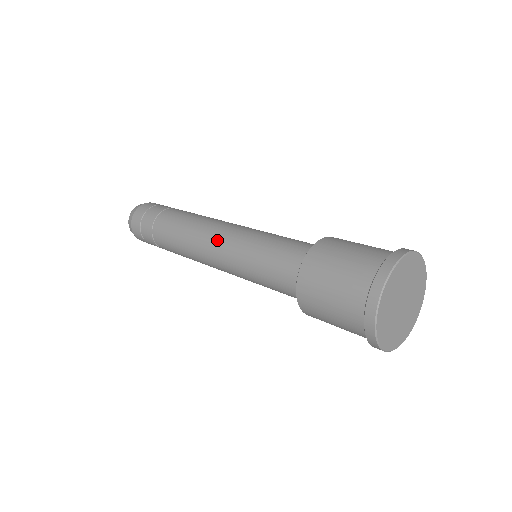
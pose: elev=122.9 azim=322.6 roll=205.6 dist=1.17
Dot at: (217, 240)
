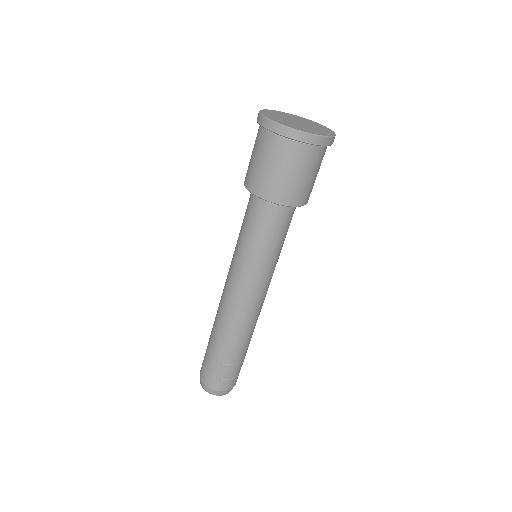
Dot at: occluded
